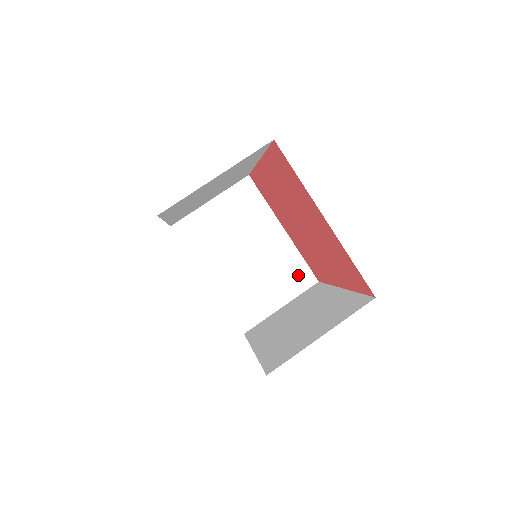
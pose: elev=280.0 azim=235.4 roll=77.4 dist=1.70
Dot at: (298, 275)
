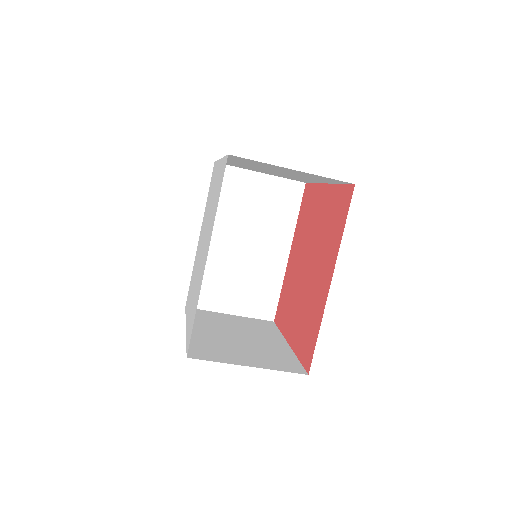
Dot at: occluded
